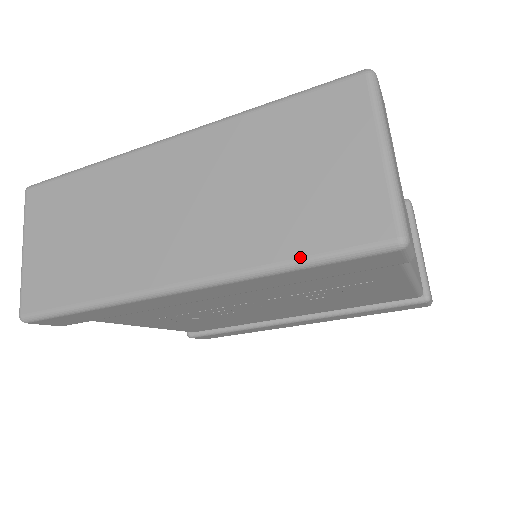
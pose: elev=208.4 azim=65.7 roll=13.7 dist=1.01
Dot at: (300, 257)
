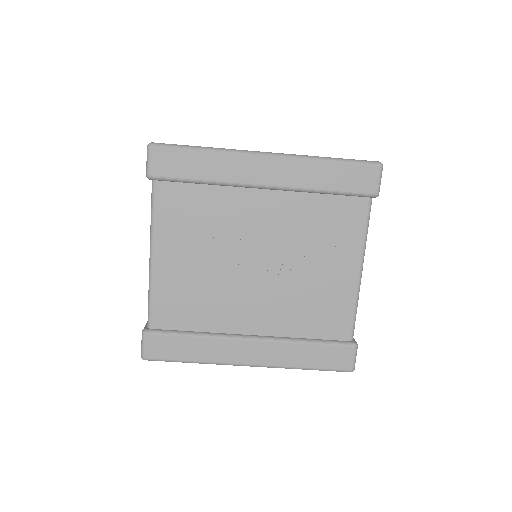
Dot at: (335, 158)
